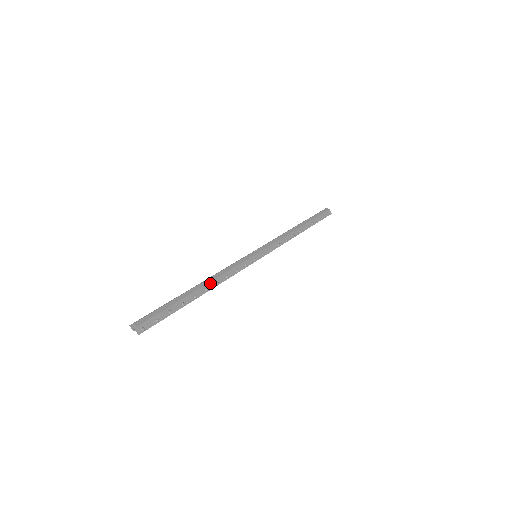
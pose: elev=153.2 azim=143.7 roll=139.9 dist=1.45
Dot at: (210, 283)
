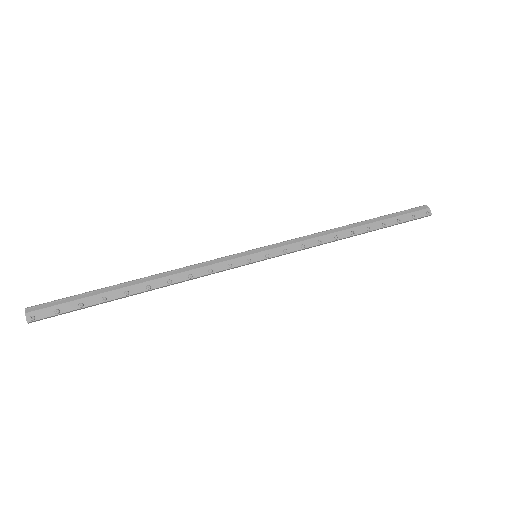
Dot at: (158, 279)
